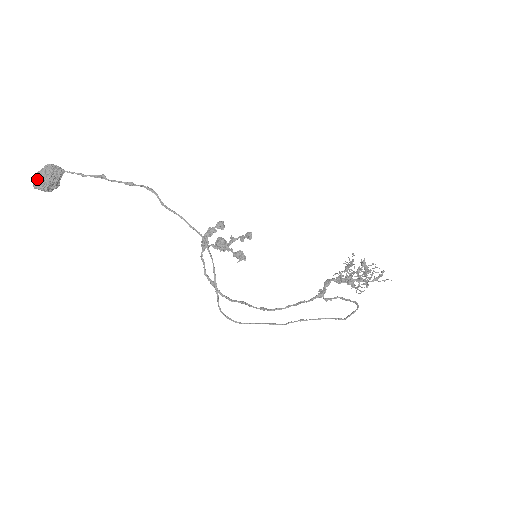
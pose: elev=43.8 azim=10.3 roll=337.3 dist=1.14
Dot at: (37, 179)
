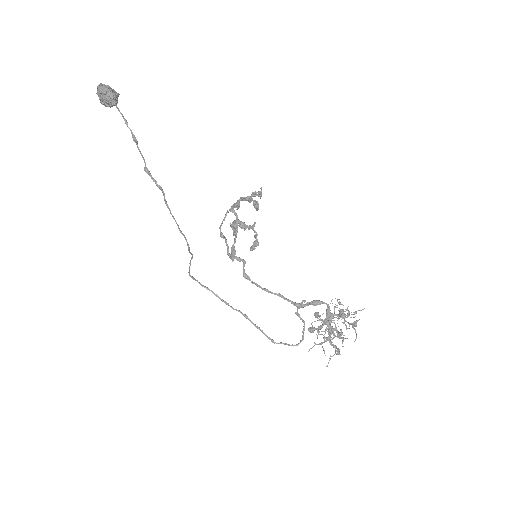
Dot at: (97, 94)
